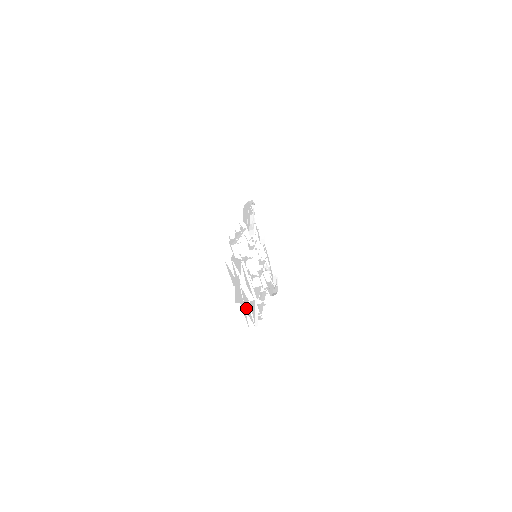
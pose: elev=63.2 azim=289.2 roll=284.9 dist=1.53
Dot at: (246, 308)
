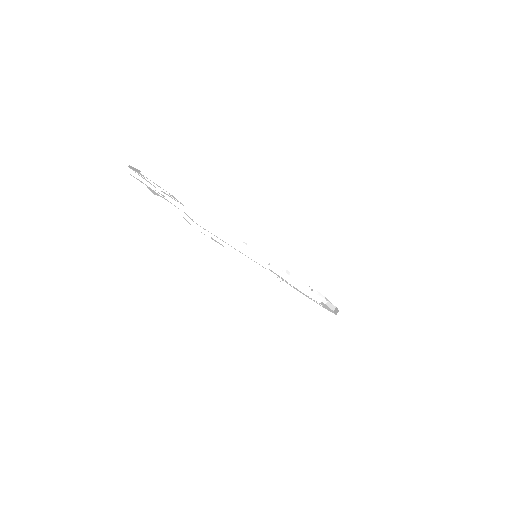
Dot at: occluded
